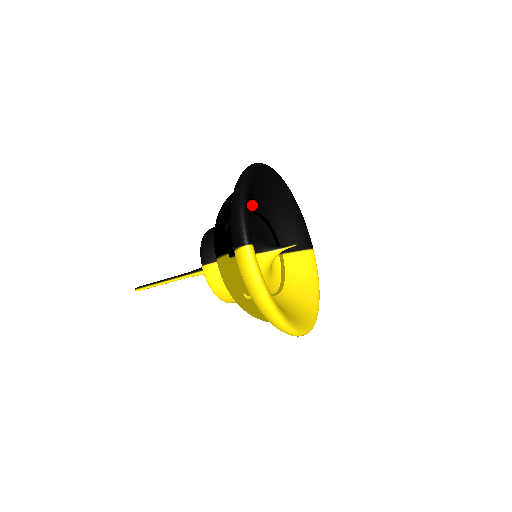
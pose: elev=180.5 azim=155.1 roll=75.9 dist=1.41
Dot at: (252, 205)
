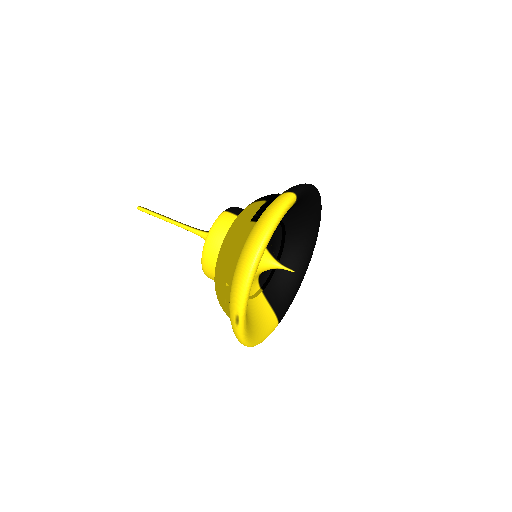
Dot at: (290, 228)
